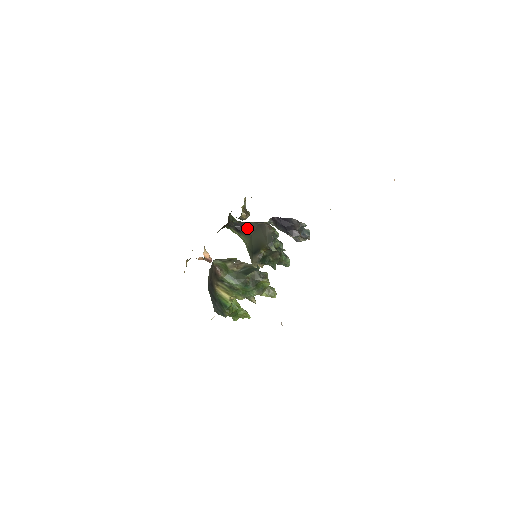
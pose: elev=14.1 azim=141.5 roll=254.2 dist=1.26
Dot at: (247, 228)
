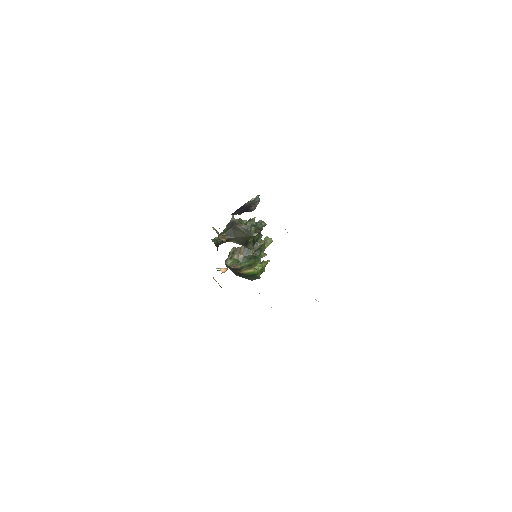
Dot at: (228, 236)
